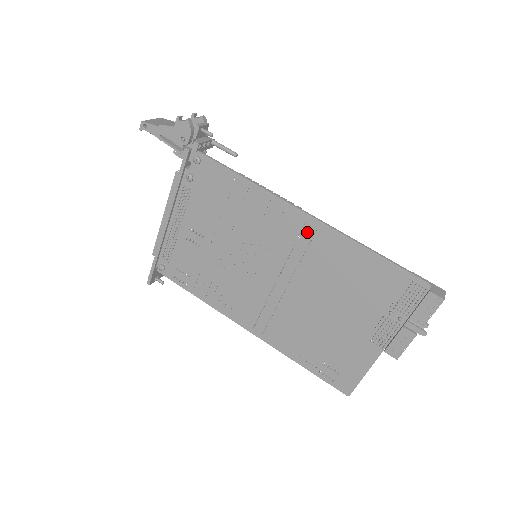
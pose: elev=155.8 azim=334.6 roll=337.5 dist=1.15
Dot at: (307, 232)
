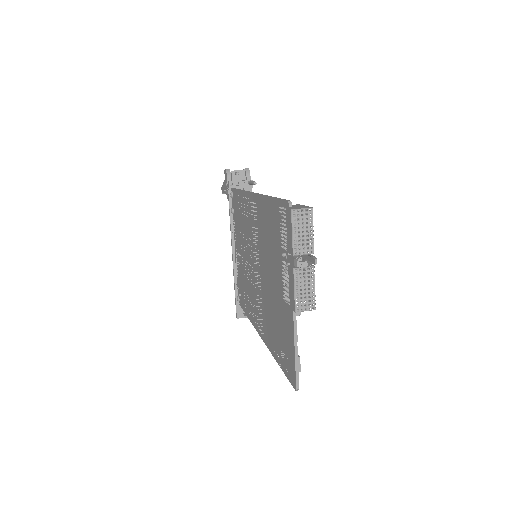
Dot at: (255, 209)
